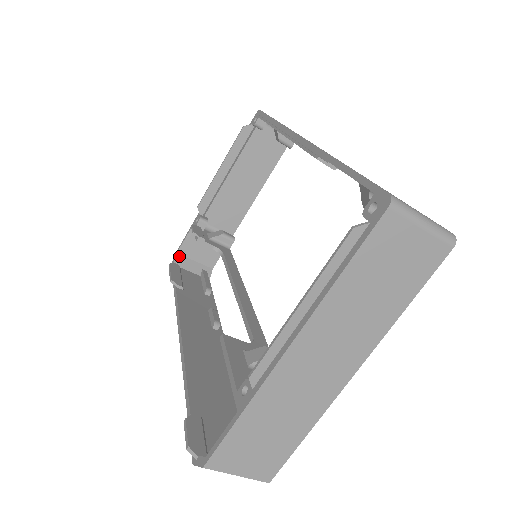
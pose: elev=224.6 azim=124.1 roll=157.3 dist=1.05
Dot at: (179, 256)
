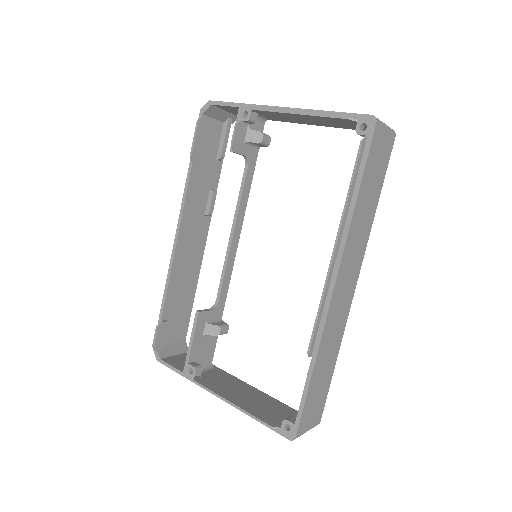
Dot at: (212, 107)
